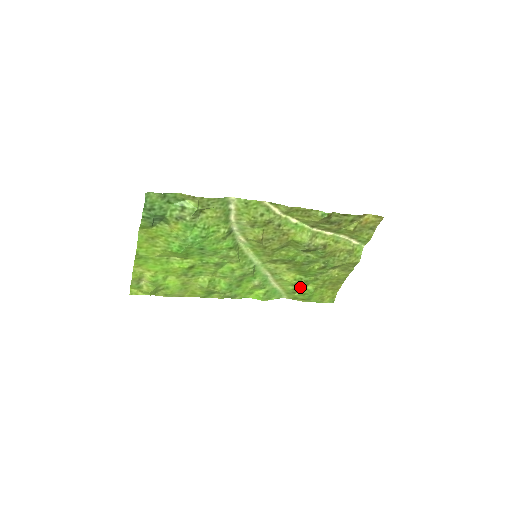
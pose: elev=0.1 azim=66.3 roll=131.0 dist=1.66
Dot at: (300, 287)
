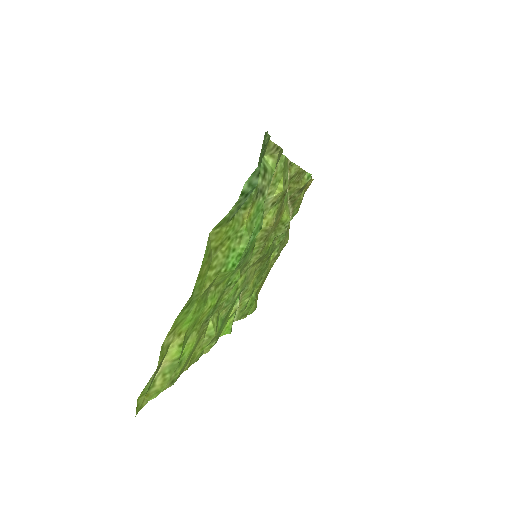
Dot at: occluded
